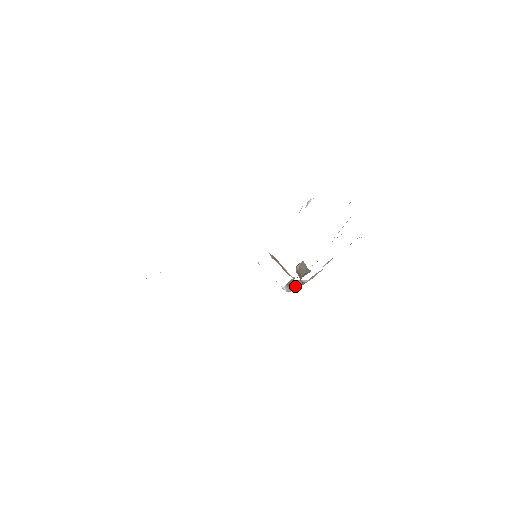
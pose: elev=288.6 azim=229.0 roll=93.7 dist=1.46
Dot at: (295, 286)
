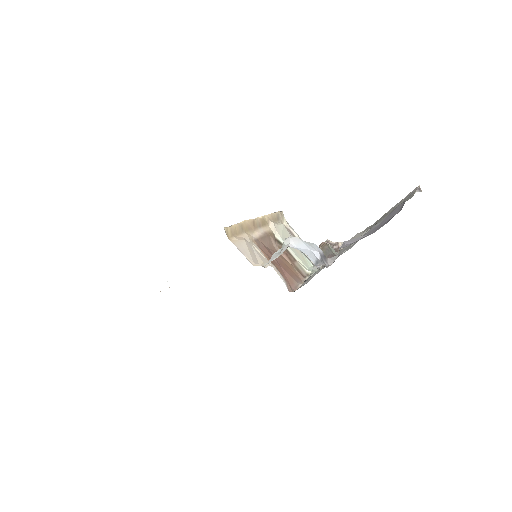
Dot at: occluded
